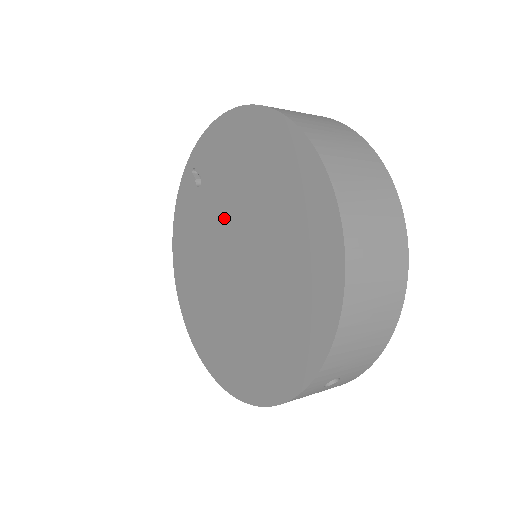
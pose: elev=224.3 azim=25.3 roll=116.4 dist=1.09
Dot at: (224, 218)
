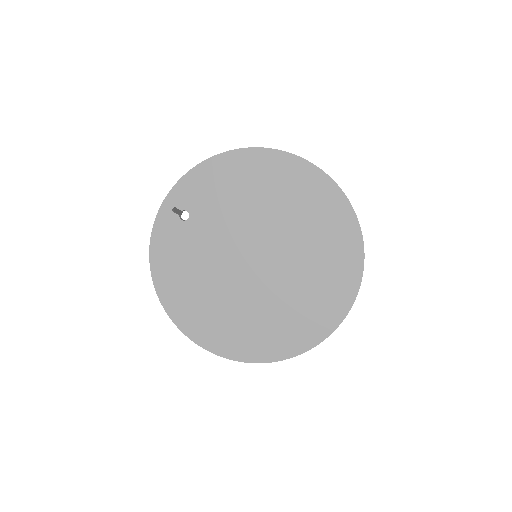
Dot at: (231, 234)
